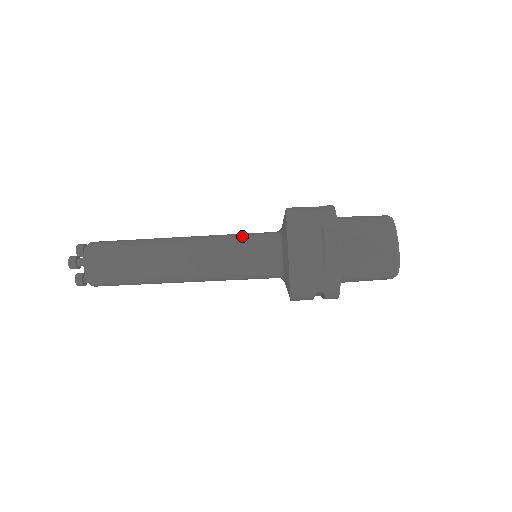
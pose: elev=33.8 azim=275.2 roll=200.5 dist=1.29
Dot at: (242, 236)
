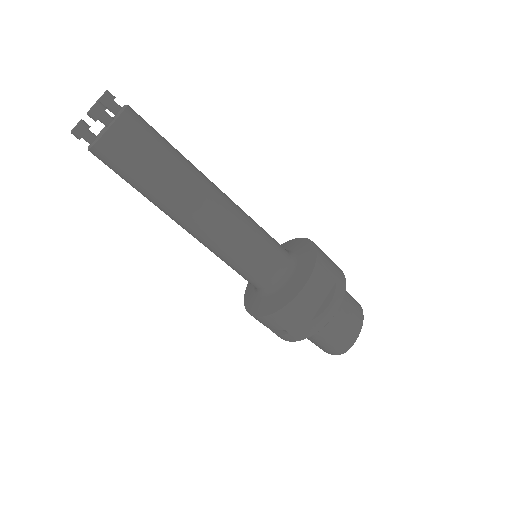
Dot at: (266, 234)
